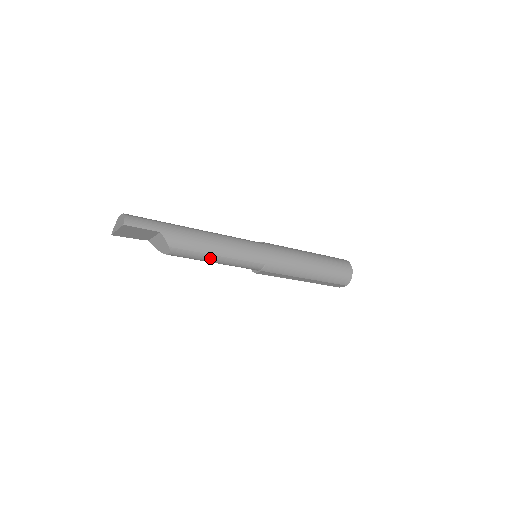
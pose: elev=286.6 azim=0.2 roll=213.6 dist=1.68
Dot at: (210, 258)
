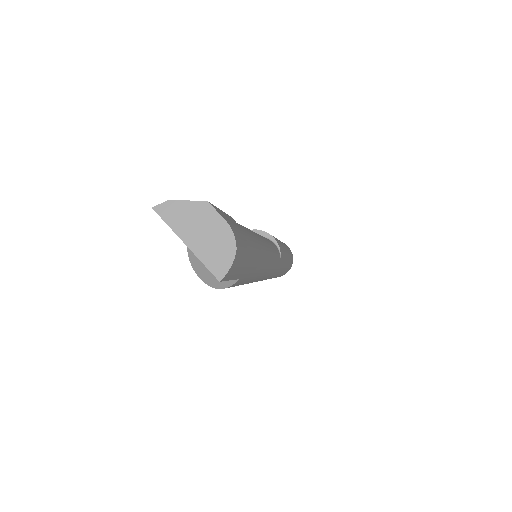
Dot at: occluded
